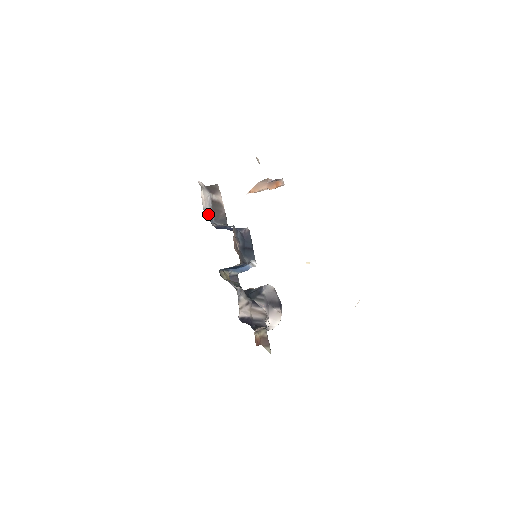
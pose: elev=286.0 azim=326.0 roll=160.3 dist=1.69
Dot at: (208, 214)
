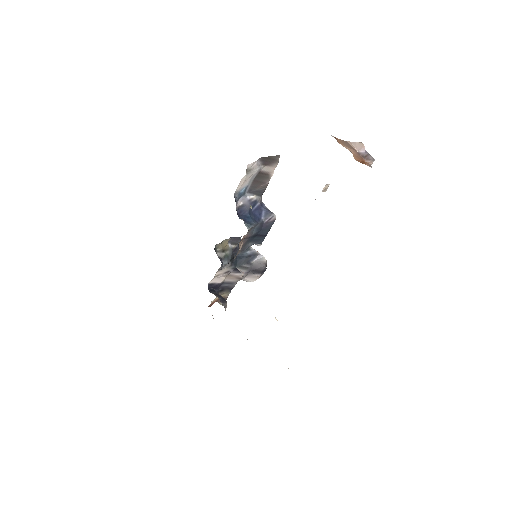
Dot at: (241, 192)
